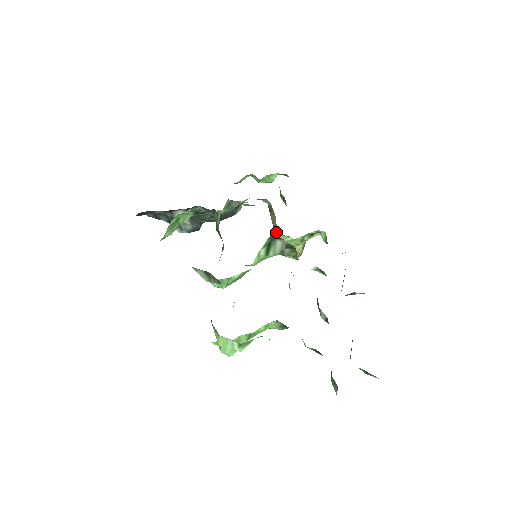
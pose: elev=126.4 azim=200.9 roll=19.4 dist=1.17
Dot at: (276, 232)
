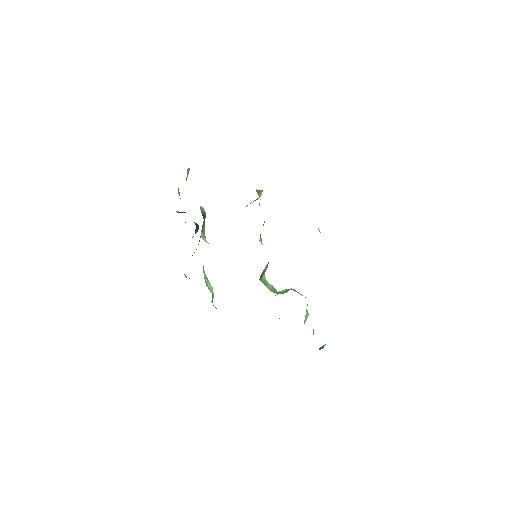
Dot at: occluded
